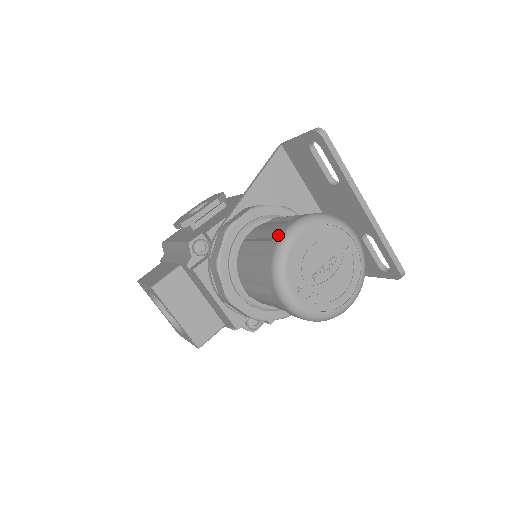
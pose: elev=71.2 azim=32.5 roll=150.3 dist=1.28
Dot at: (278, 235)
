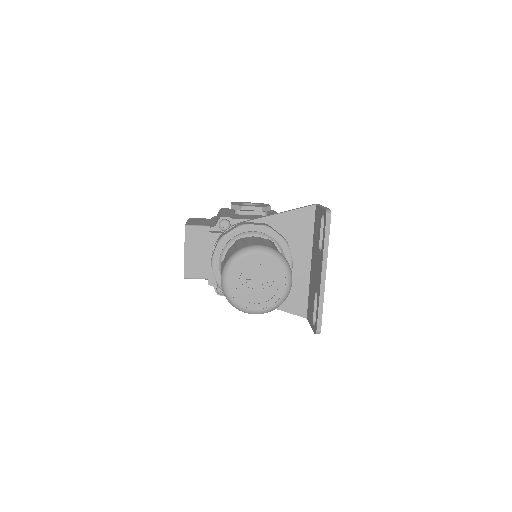
Dot at: (247, 245)
